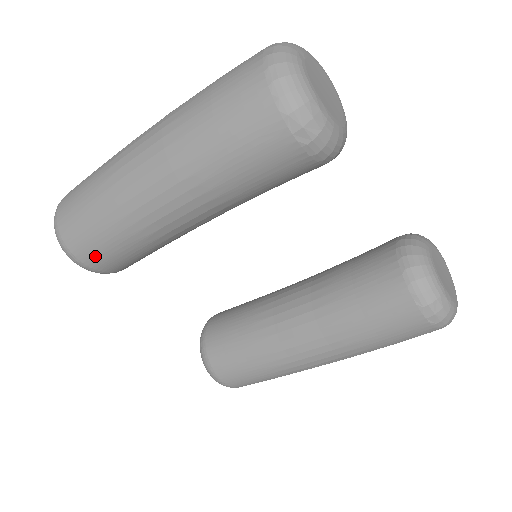
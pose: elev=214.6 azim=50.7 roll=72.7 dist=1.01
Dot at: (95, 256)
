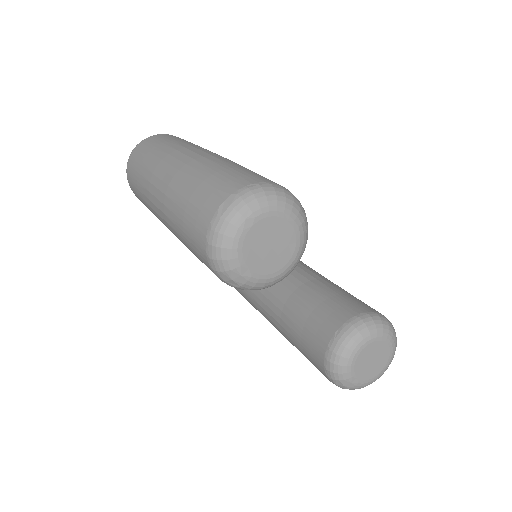
Dot at: occluded
